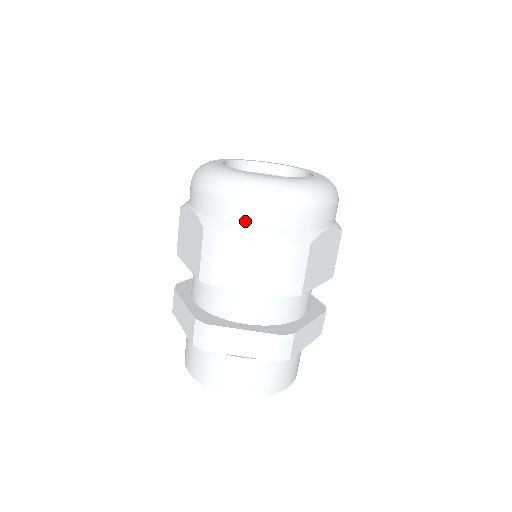
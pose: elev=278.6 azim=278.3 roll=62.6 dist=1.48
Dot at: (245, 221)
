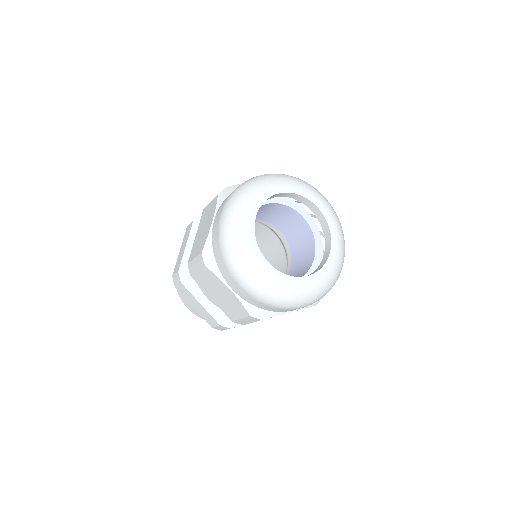
Dot at: (226, 279)
